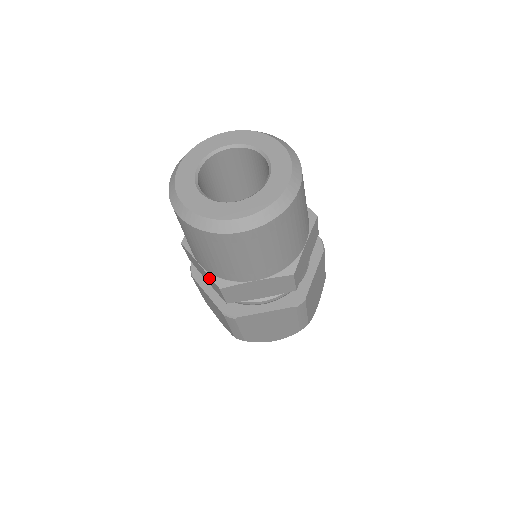
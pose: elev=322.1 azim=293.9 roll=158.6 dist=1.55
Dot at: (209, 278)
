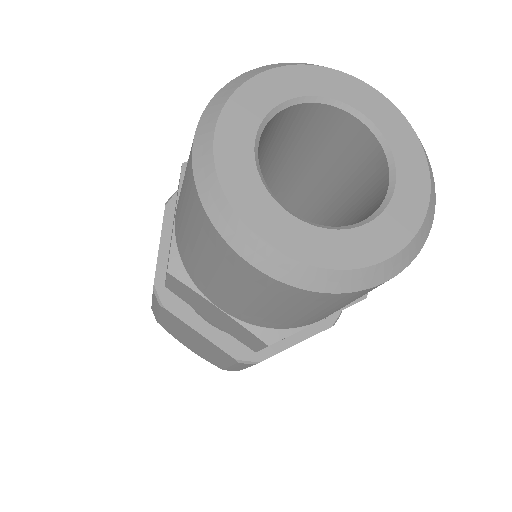
Dot at: occluded
